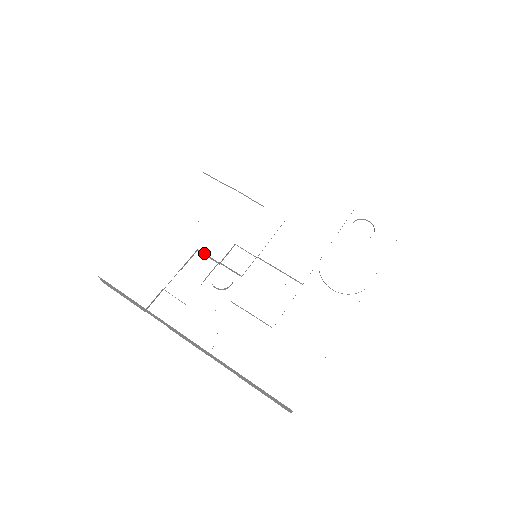
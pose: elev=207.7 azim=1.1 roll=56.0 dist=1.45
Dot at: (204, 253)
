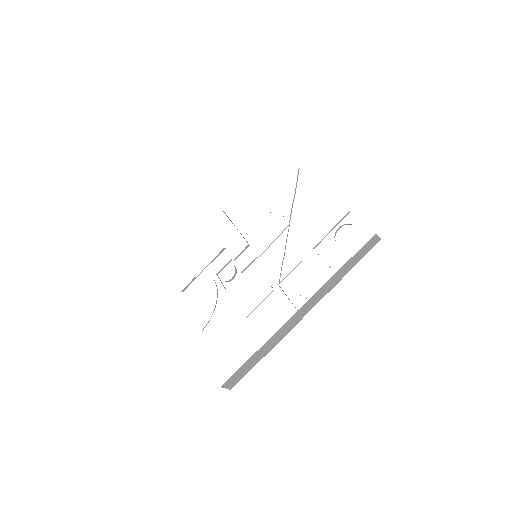
Dot at: occluded
